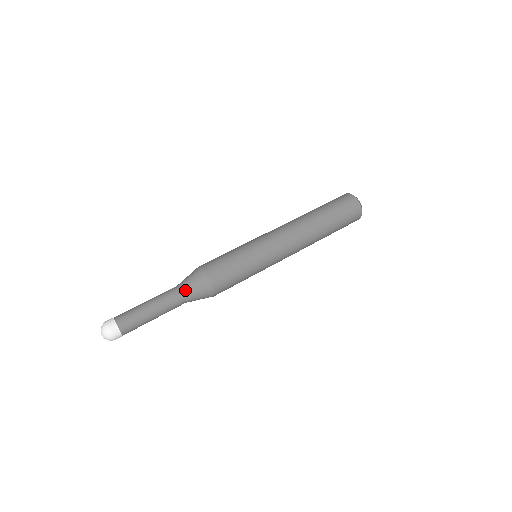
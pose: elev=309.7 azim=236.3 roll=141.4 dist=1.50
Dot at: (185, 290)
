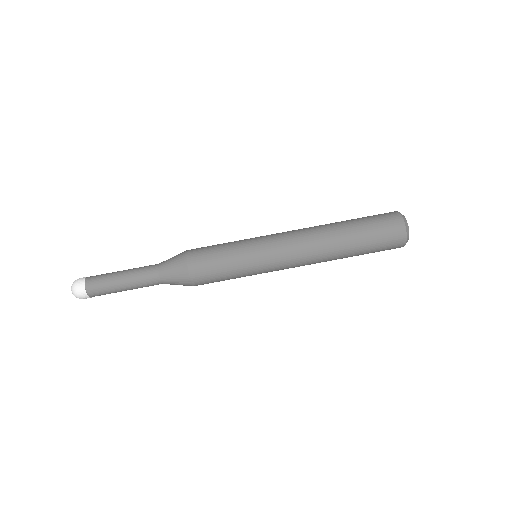
Dot at: (164, 280)
